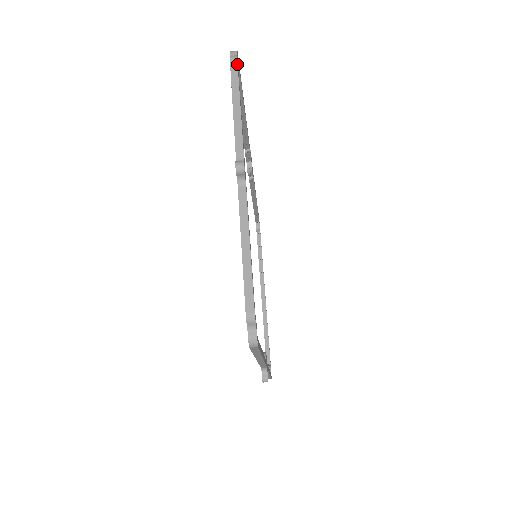
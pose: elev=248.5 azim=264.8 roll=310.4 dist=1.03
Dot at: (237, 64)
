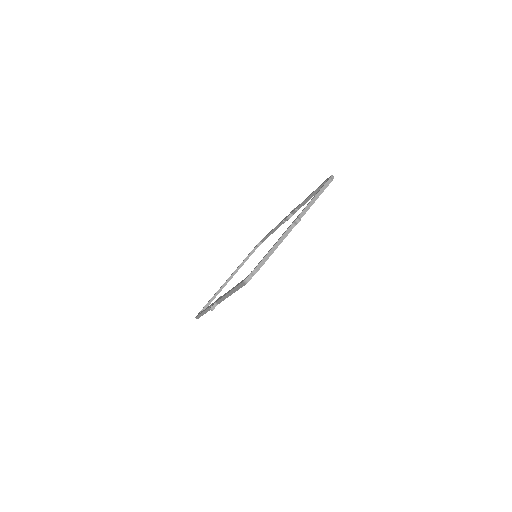
Dot at: occluded
